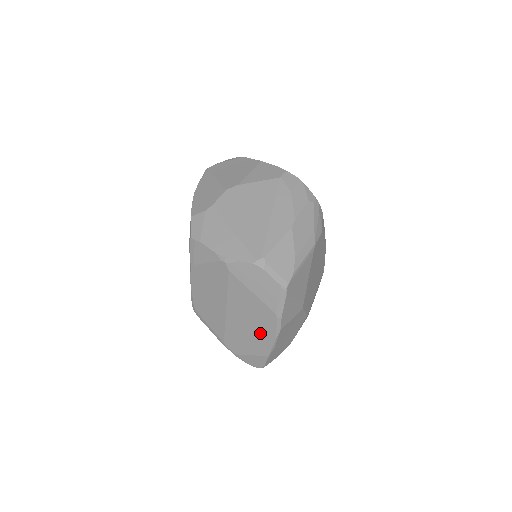
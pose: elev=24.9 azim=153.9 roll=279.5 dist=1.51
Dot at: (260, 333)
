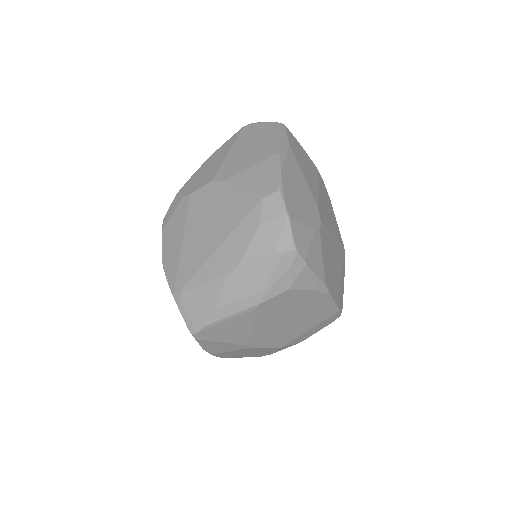
Dot at: occluded
